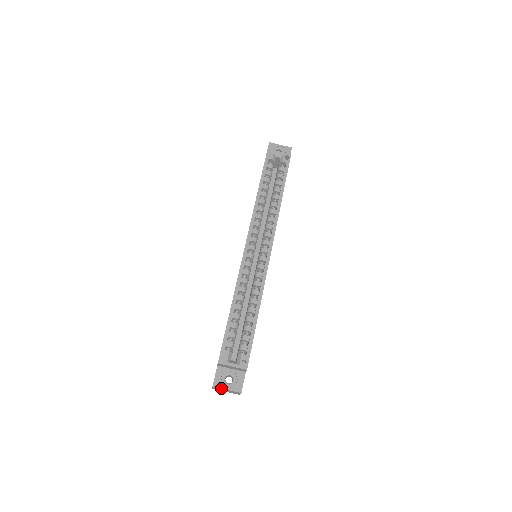
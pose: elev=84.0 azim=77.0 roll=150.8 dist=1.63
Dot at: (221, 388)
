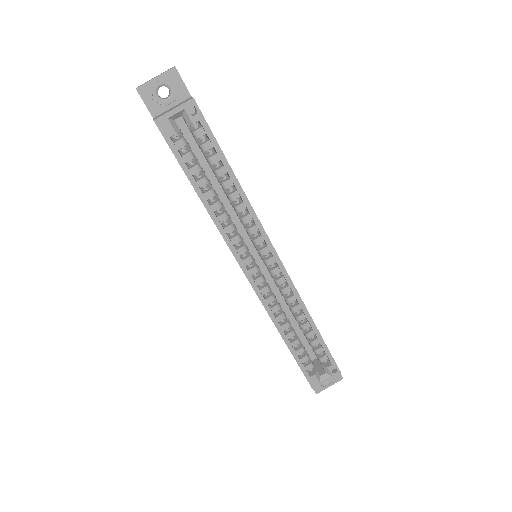
Dot at: occluded
